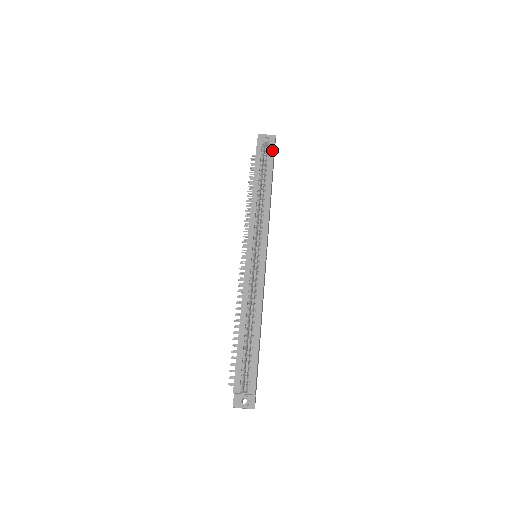
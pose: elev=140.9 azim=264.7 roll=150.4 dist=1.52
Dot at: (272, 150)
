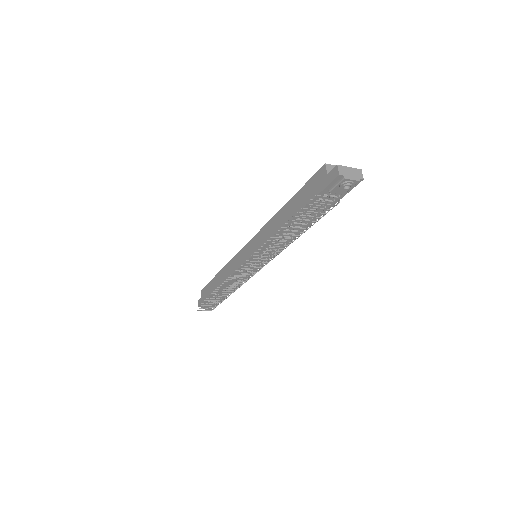
Dot at: occluded
